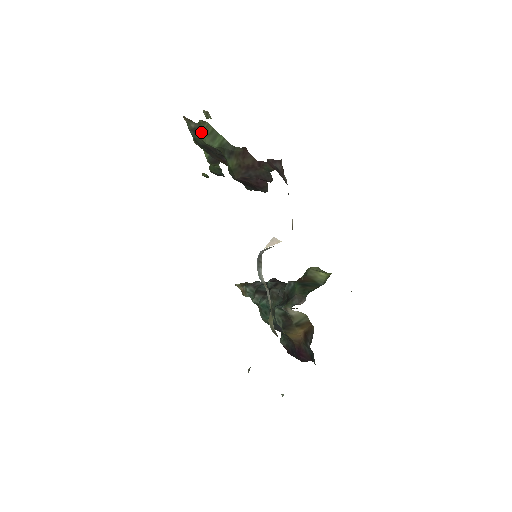
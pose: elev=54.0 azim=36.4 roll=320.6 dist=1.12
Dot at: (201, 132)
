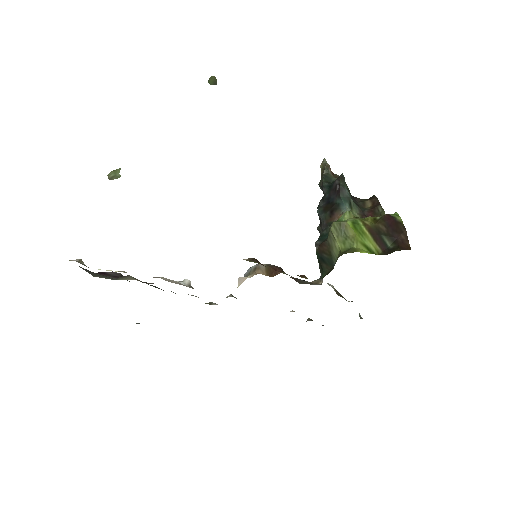
Dot at: occluded
